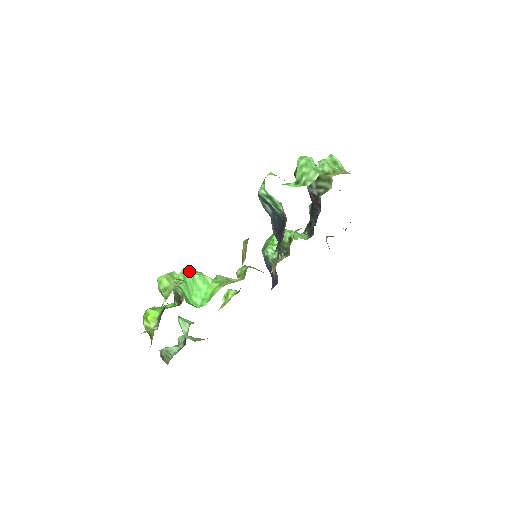
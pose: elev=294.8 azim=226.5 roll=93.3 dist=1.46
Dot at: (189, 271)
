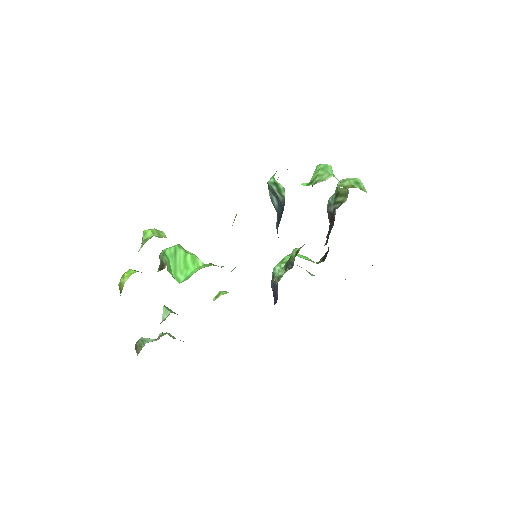
Dot at: occluded
